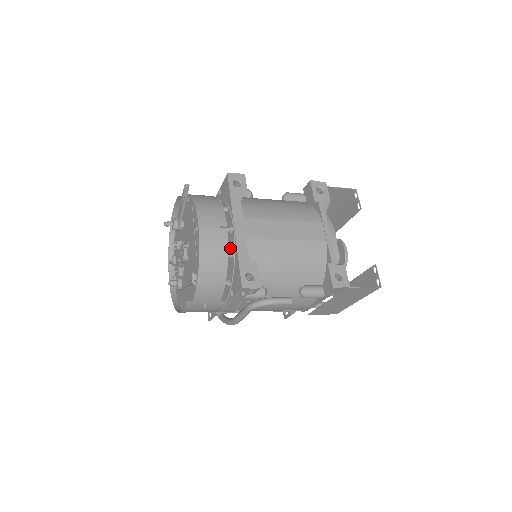
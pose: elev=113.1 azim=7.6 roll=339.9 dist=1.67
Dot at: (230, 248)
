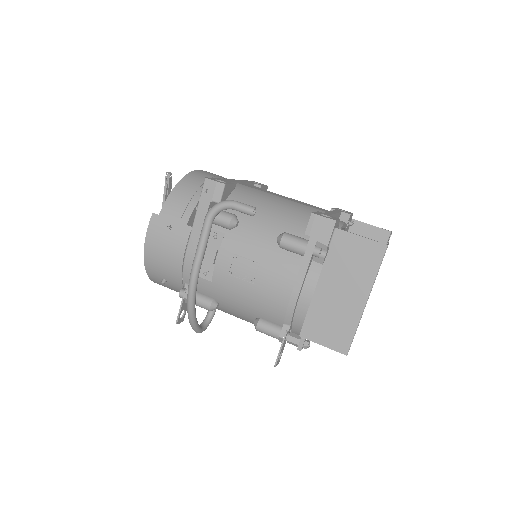
Dot at: occluded
